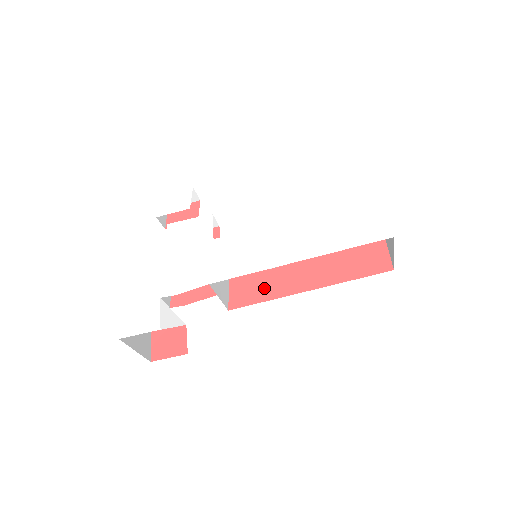
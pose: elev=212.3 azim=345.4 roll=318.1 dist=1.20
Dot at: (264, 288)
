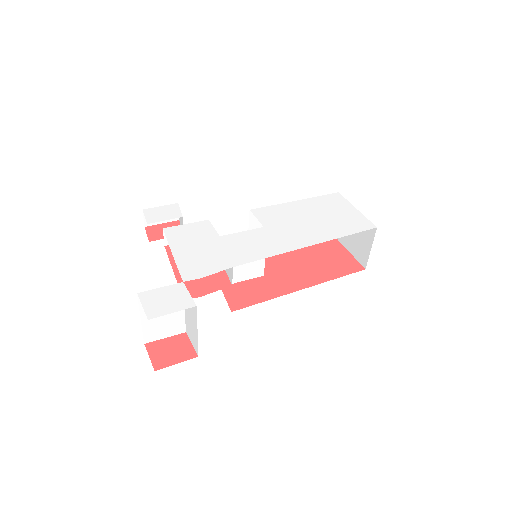
Dot at: (260, 291)
